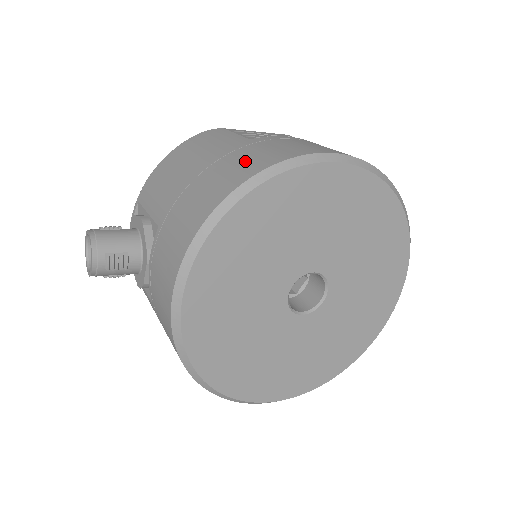
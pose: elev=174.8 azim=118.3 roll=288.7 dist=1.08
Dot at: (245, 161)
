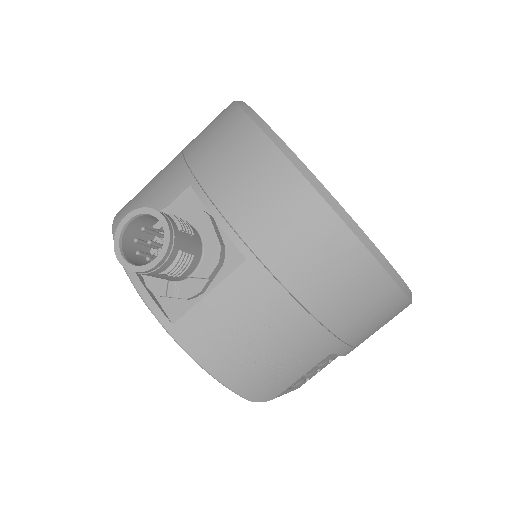
Dot at: occluded
